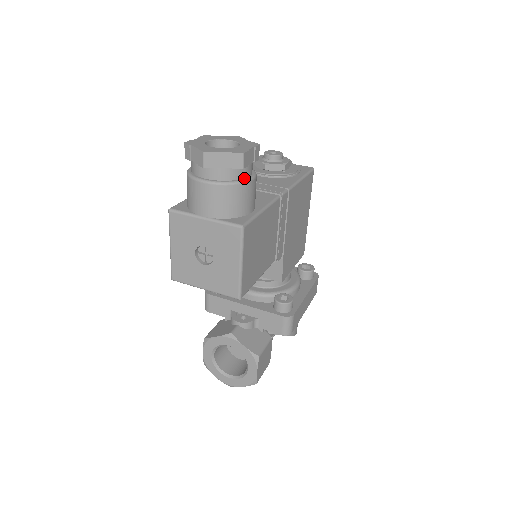
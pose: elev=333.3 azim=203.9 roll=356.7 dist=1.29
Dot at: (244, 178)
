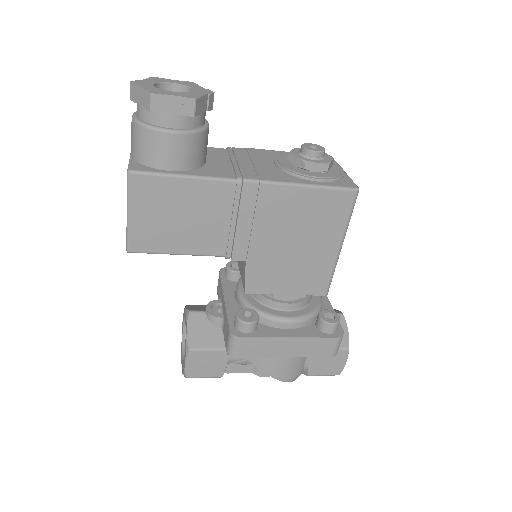
Dot at: (161, 126)
